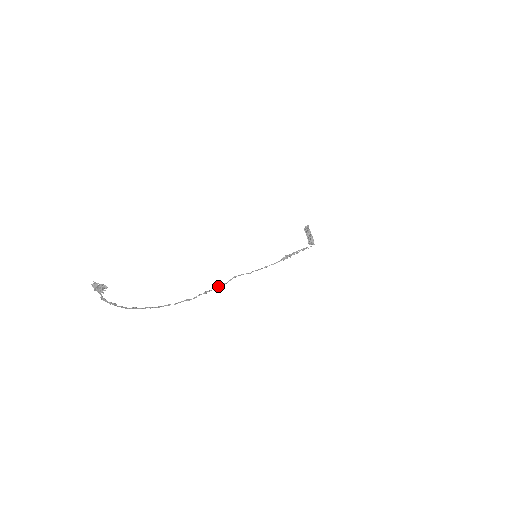
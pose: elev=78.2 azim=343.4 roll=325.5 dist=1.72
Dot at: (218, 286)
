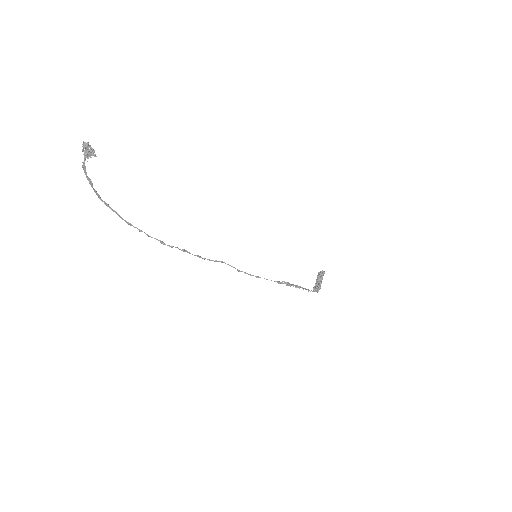
Dot at: (200, 256)
